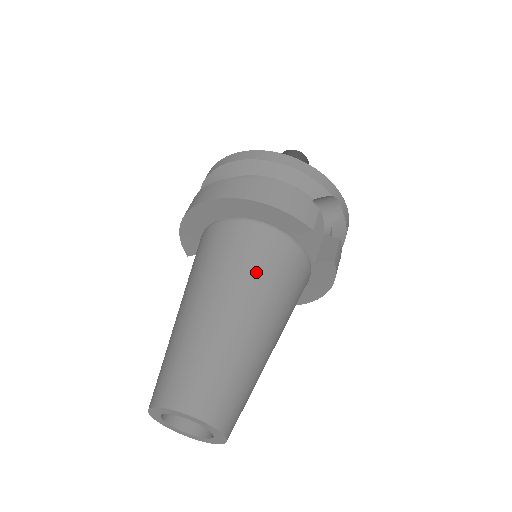
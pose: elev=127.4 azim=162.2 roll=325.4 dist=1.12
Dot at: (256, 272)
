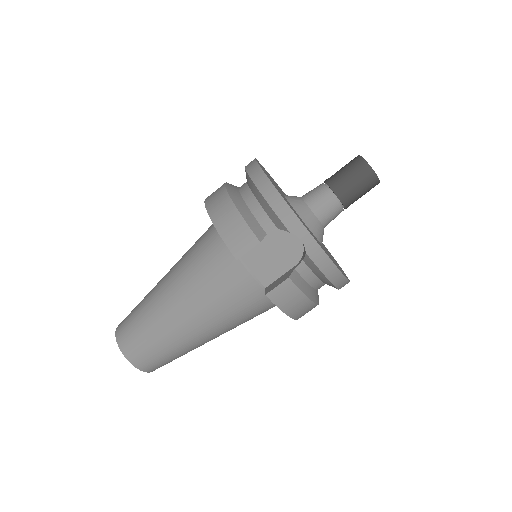
Dot at: (196, 273)
